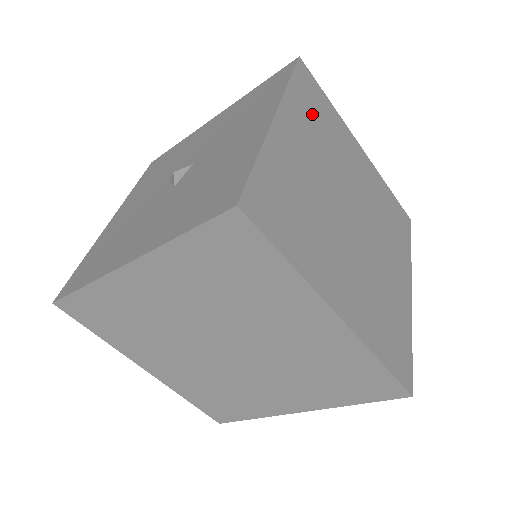
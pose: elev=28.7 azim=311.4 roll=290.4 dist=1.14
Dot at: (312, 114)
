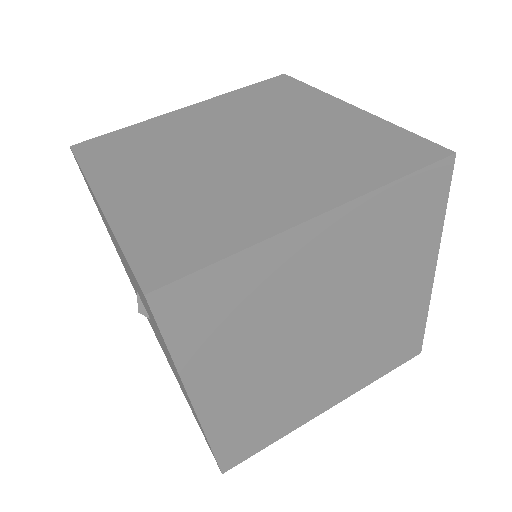
Dot at: (123, 156)
